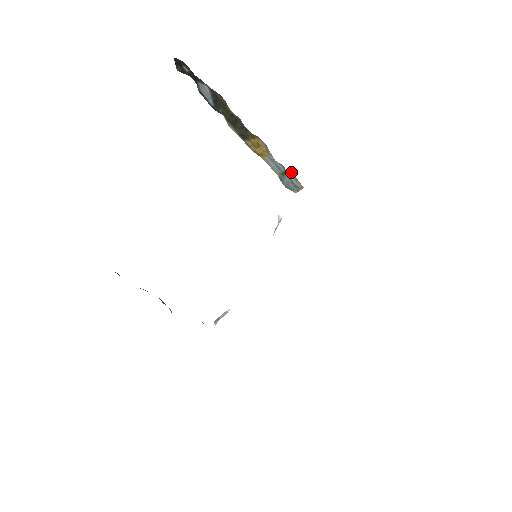
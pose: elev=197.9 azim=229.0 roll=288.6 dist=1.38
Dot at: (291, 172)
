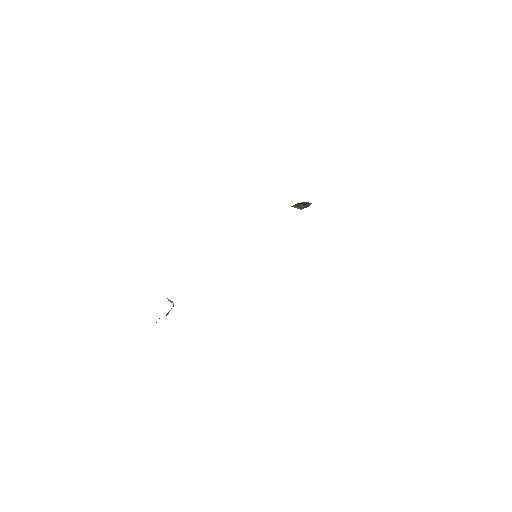
Dot at: occluded
